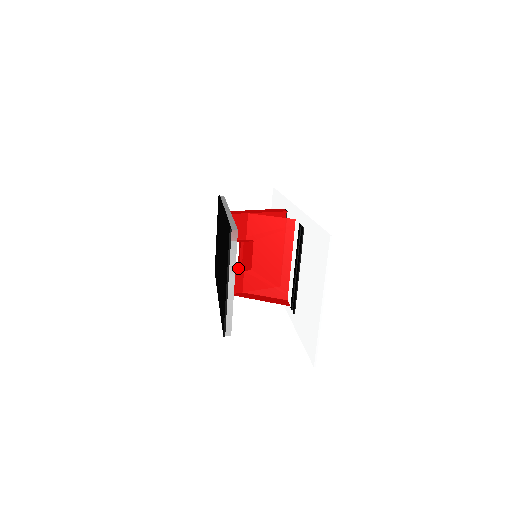
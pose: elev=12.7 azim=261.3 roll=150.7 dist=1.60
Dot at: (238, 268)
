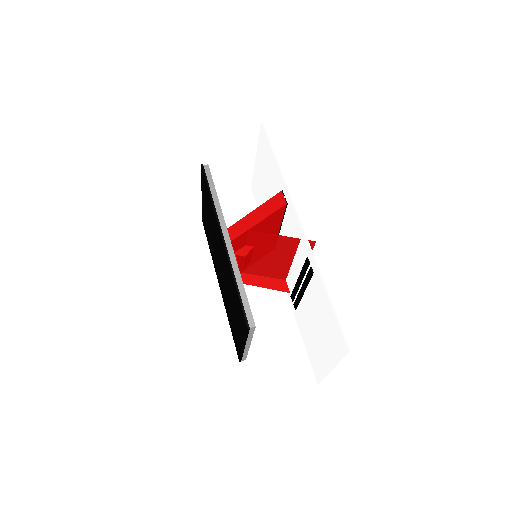
Dot at: (237, 262)
